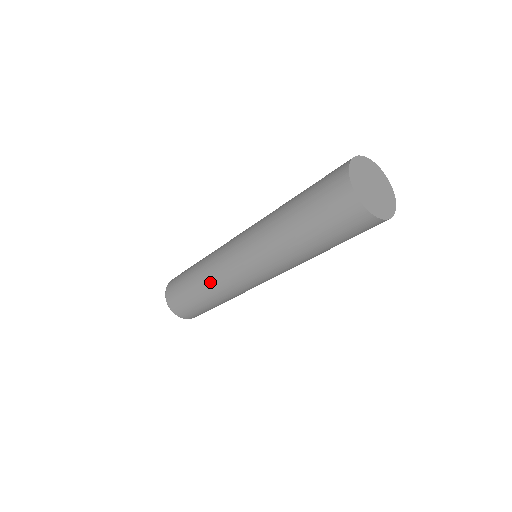
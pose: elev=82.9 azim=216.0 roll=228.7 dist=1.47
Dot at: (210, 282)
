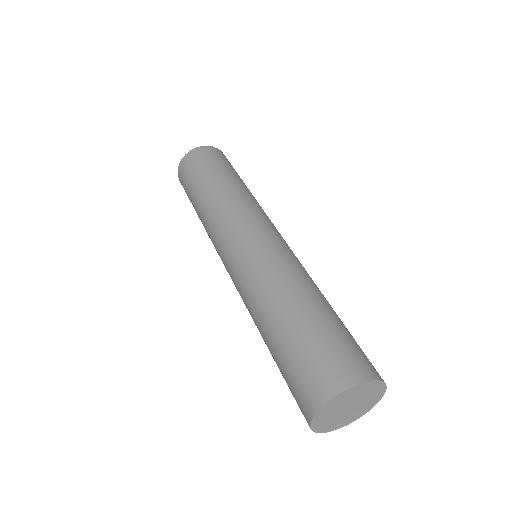
Dot at: (209, 216)
